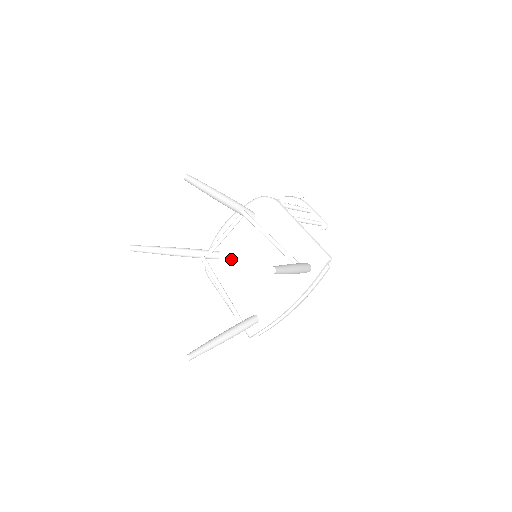
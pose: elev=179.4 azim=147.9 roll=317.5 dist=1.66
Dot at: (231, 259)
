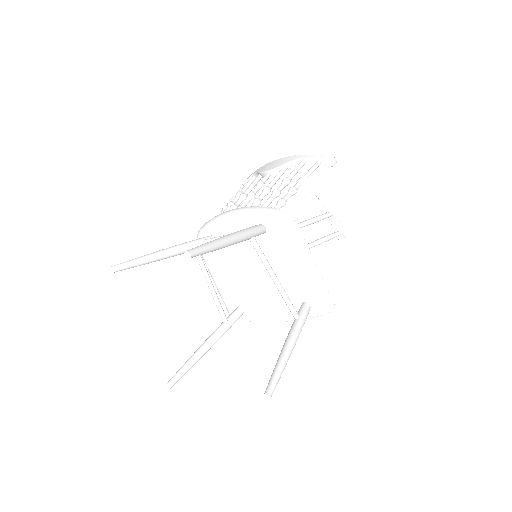
Dot at: (228, 252)
